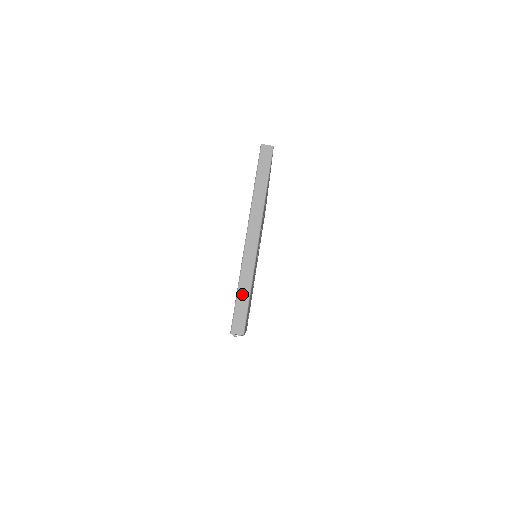
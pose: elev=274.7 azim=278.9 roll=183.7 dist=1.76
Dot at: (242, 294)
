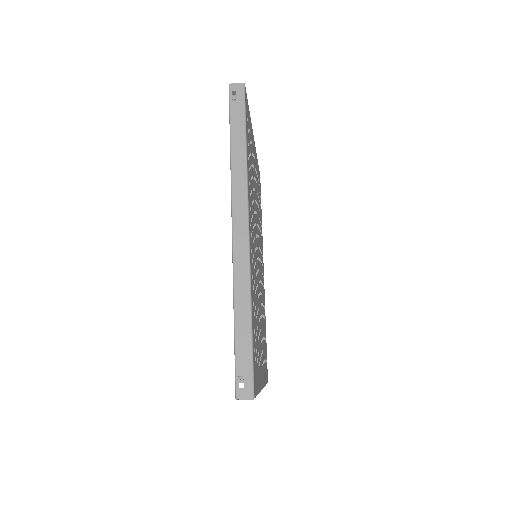
Dot at: occluded
